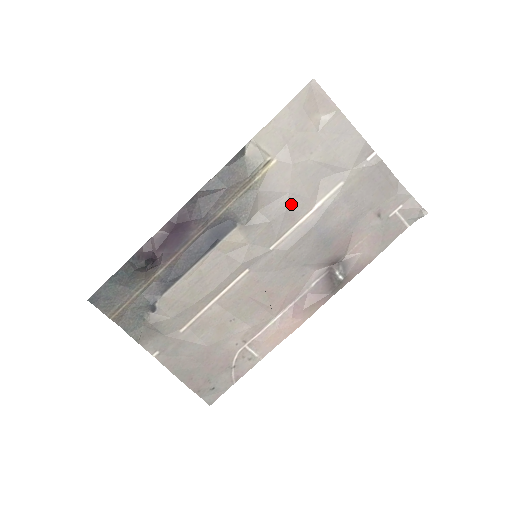
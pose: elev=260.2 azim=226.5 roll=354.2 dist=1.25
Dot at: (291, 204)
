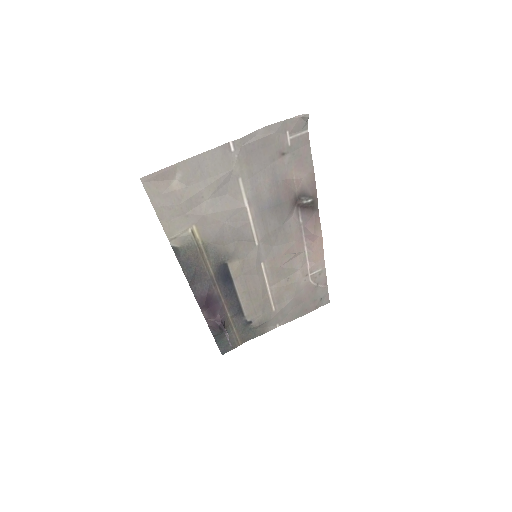
Dot at: (234, 223)
